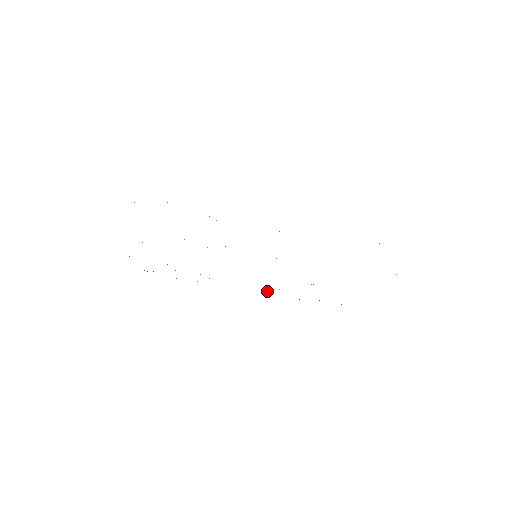
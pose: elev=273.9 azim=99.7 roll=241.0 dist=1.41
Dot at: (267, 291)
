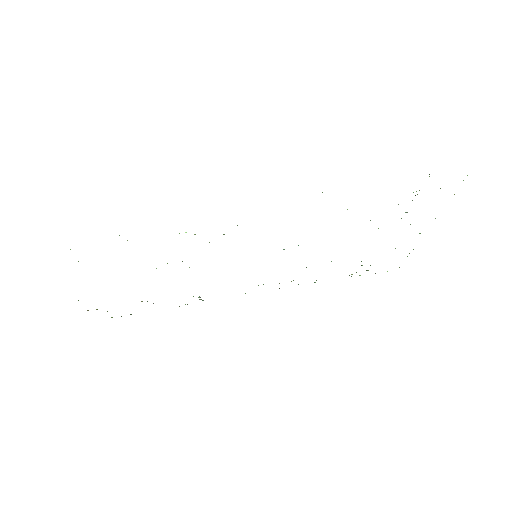
Dot at: occluded
